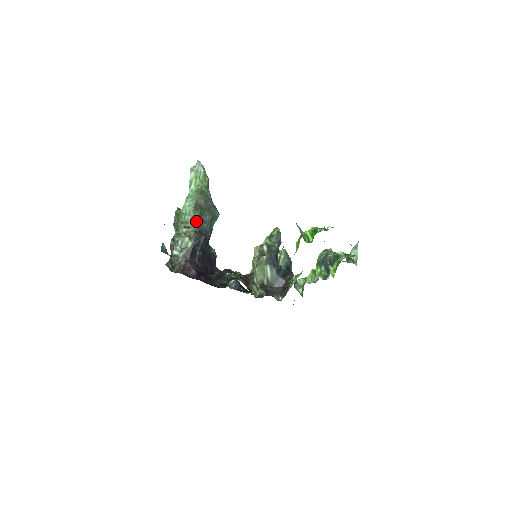
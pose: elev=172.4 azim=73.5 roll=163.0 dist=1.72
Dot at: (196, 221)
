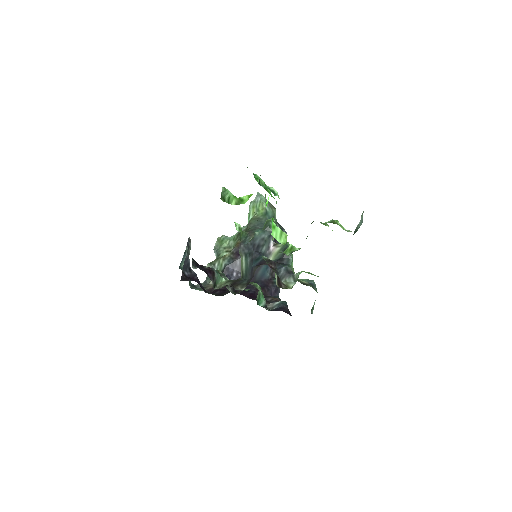
Dot at: (236, 243)
